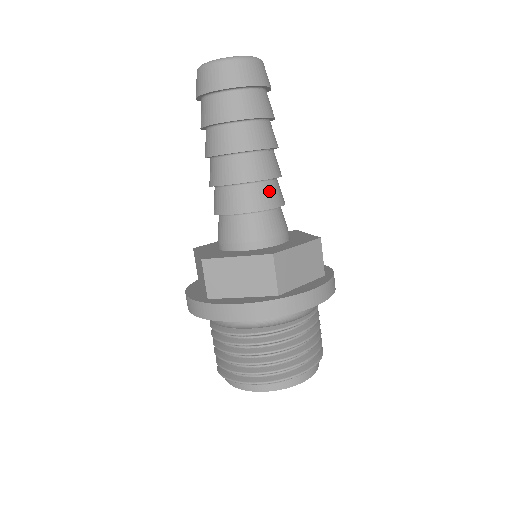
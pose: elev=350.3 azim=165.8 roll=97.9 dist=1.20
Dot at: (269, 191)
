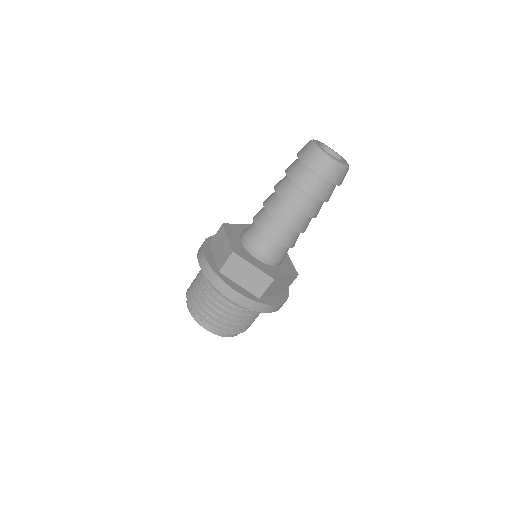
Dot at: (276, 229)
